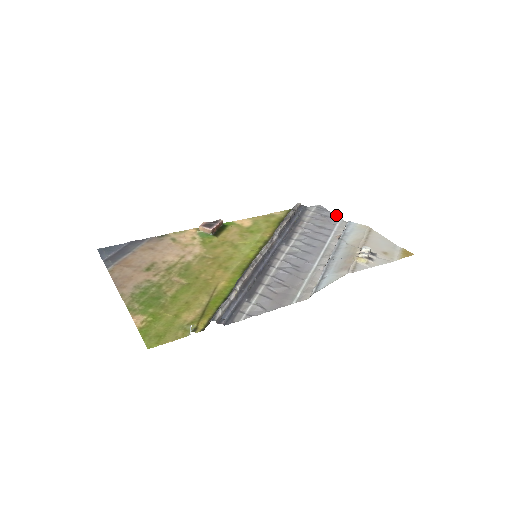
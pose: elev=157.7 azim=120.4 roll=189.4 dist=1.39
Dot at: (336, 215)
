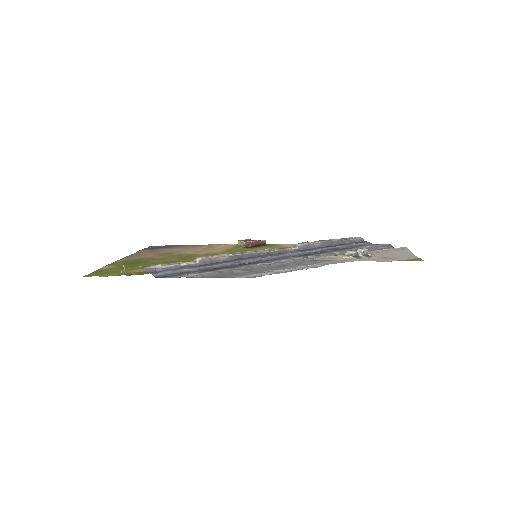
Dot at: occluded
